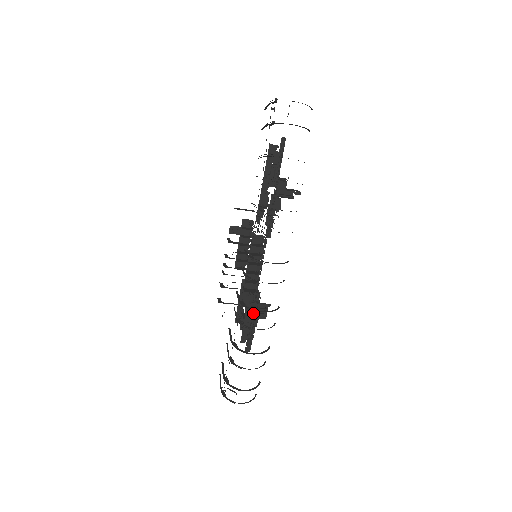
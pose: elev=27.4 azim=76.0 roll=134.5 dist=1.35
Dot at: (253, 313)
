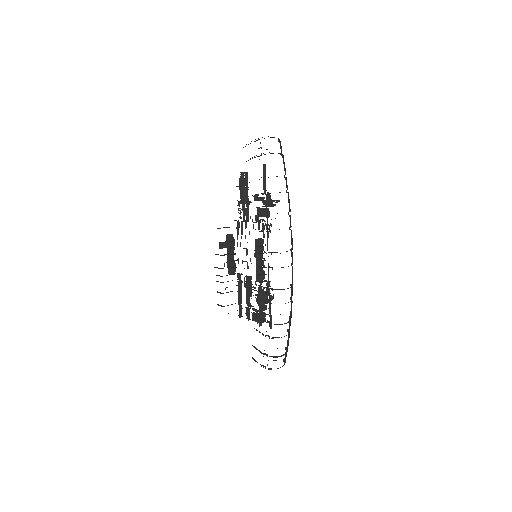
Dot at: (269, 298)
